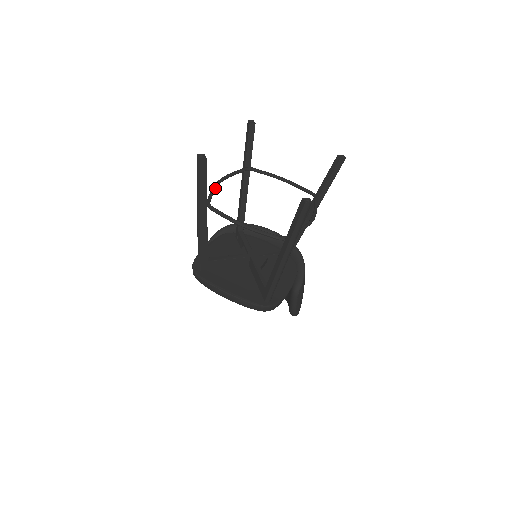
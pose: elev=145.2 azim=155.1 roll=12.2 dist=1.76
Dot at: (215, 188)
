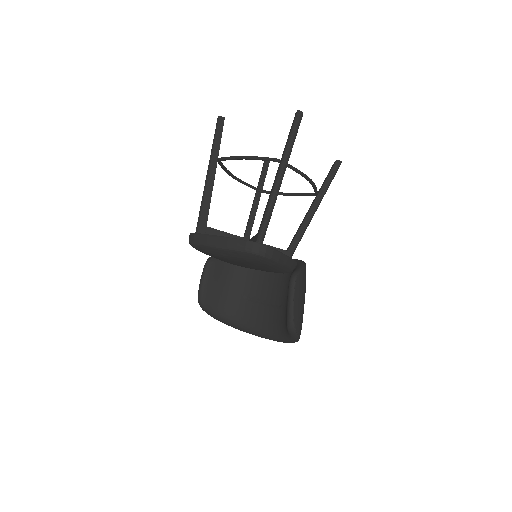
Dot at: (228, 170)
